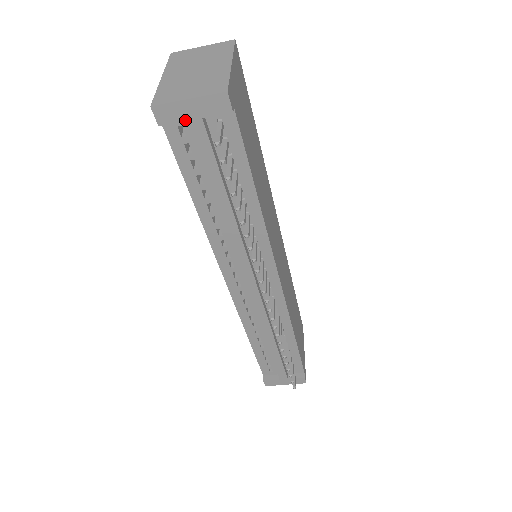
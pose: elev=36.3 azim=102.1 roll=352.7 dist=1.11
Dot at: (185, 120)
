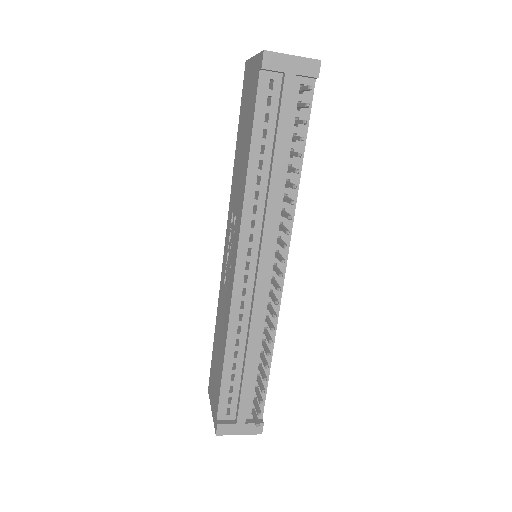
Dot at: (283, 71)
